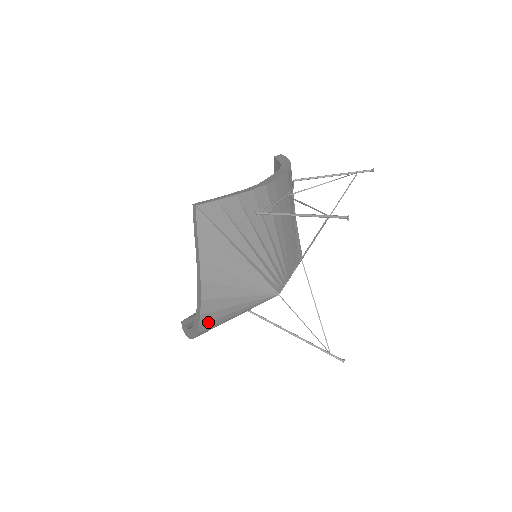
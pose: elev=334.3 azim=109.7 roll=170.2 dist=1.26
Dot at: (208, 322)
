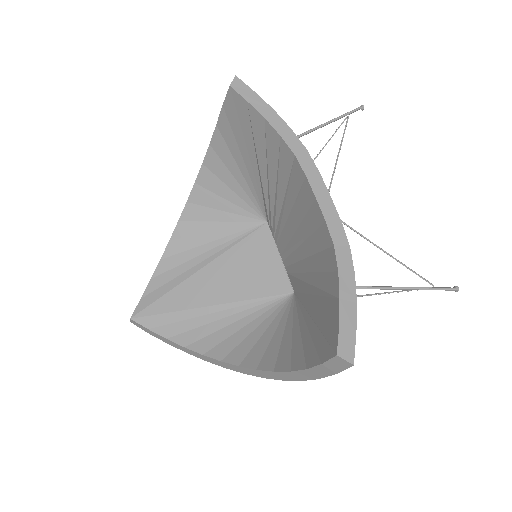
Dot at: occluded
